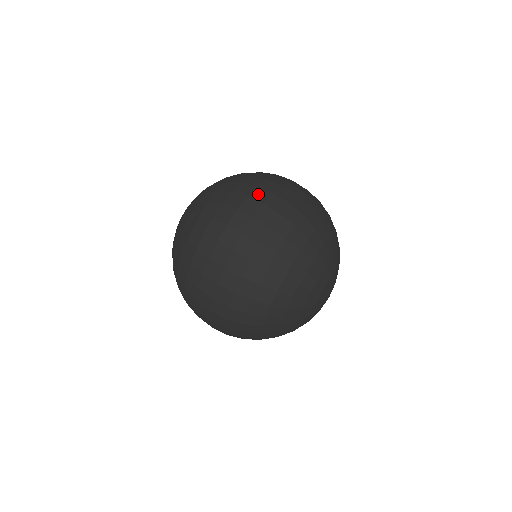
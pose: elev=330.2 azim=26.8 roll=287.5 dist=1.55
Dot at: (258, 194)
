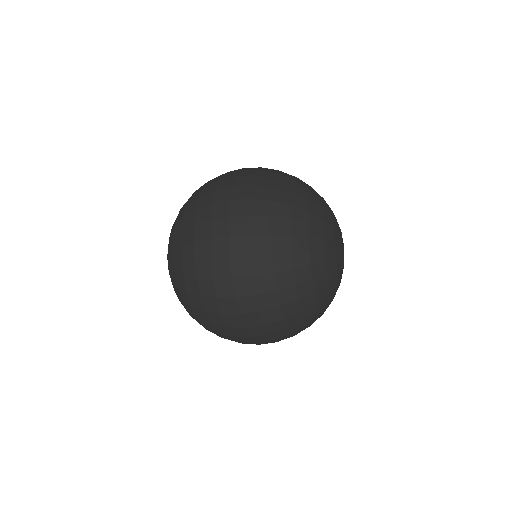
Dot at: (217, 228)
